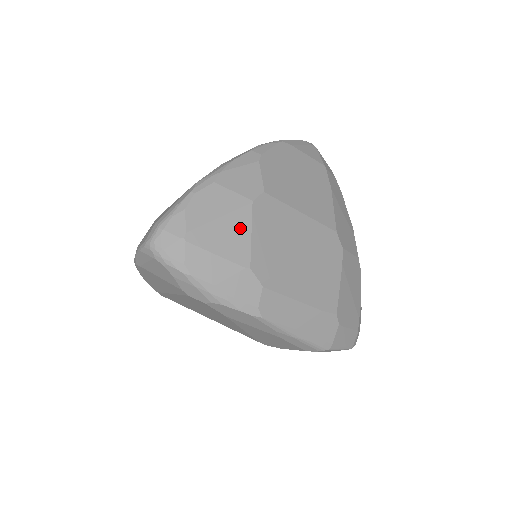
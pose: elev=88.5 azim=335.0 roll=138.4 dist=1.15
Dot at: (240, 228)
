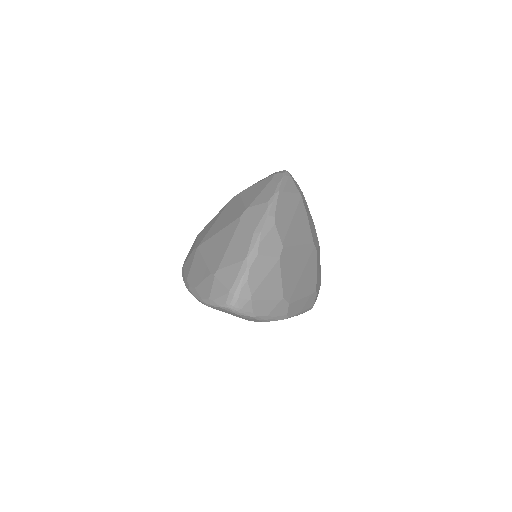
Dot at: (276, 278)
